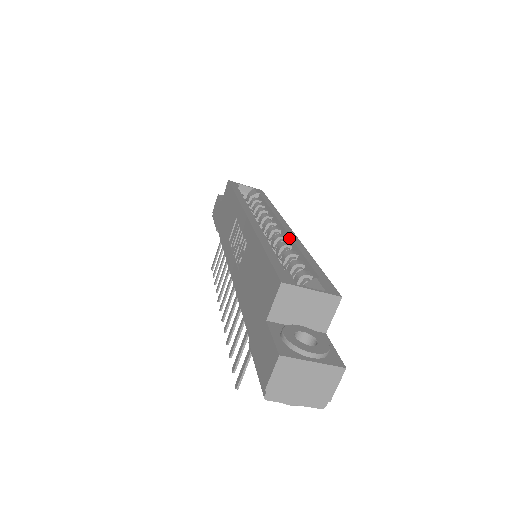
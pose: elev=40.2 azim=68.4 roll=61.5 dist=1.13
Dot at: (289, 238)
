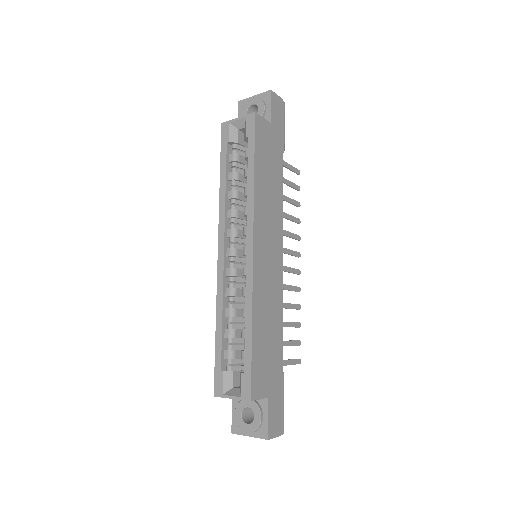
Dot at: (246, 281)
